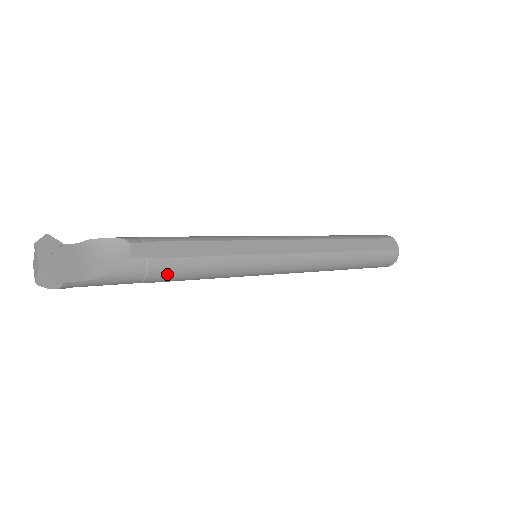
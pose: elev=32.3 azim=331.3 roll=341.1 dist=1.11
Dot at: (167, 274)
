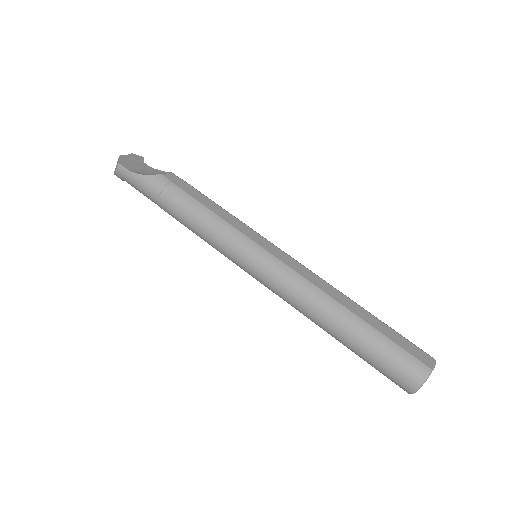
Dot at: (174, 201)
